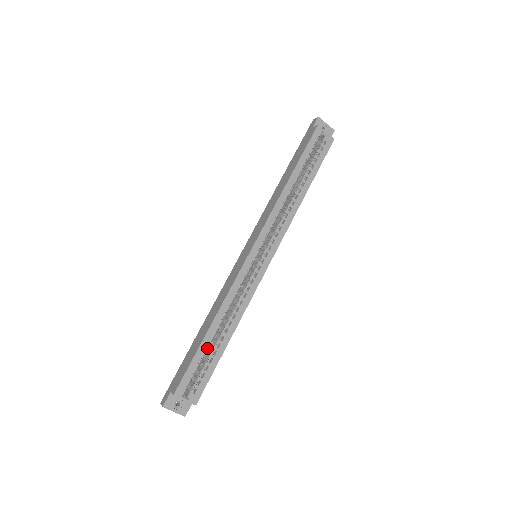
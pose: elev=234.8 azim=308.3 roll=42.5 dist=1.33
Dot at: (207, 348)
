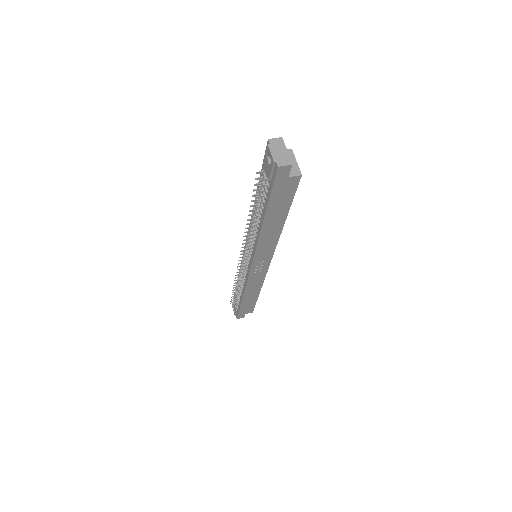
Dot at: occluded
